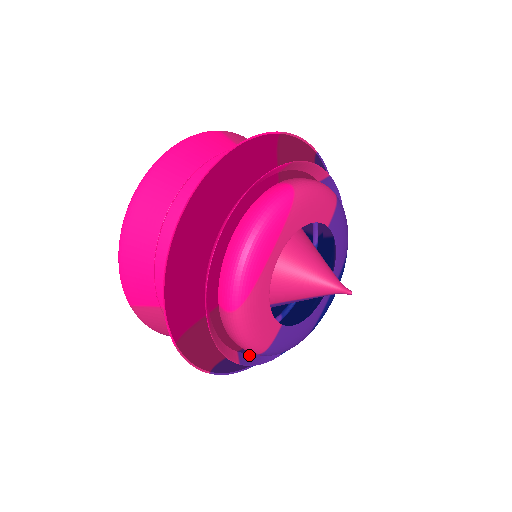
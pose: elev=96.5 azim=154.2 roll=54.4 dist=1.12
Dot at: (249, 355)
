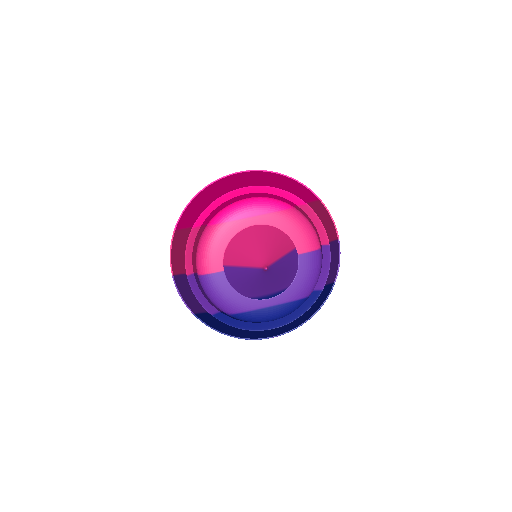
Dot at: (197, 286)
